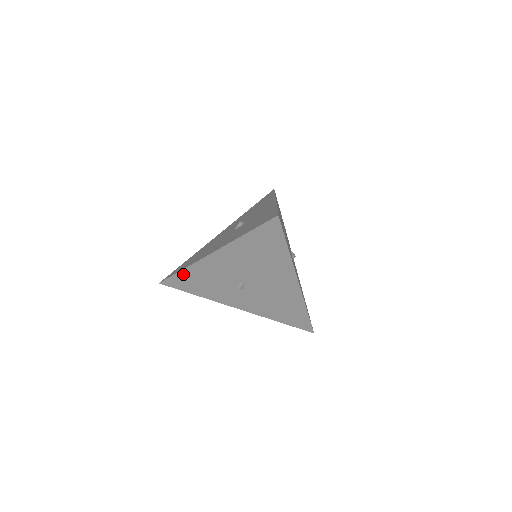
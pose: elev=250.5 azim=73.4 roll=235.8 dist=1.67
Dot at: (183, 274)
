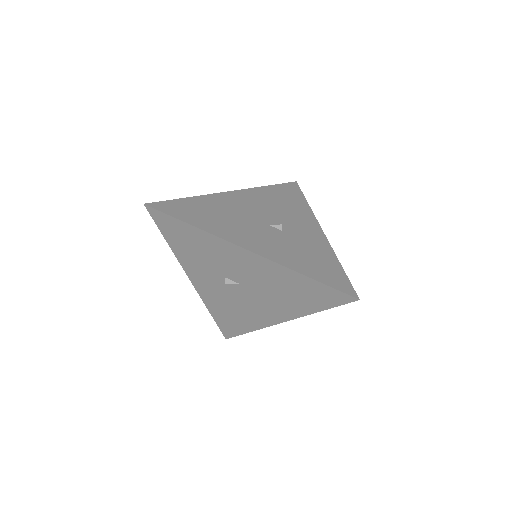
Dot at: (188, 227)
